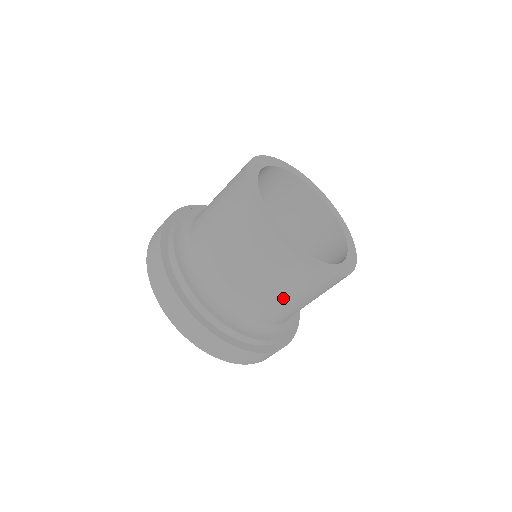
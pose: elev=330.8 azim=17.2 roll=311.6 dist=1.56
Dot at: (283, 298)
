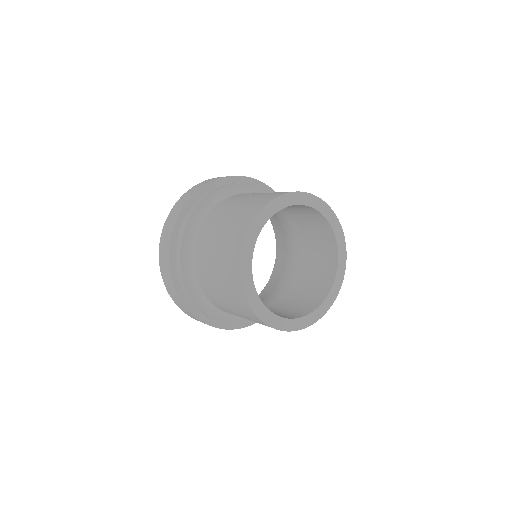
Dot at: occluded
